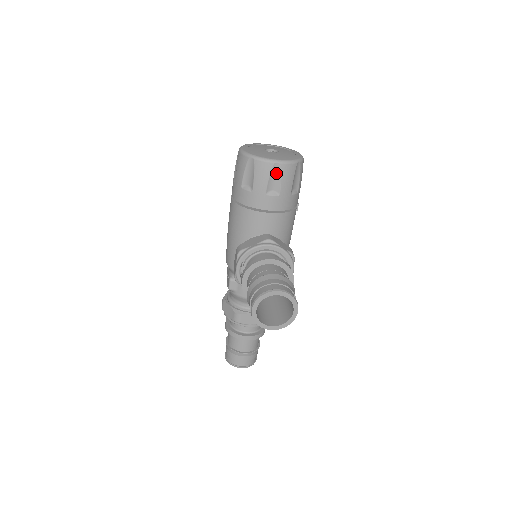
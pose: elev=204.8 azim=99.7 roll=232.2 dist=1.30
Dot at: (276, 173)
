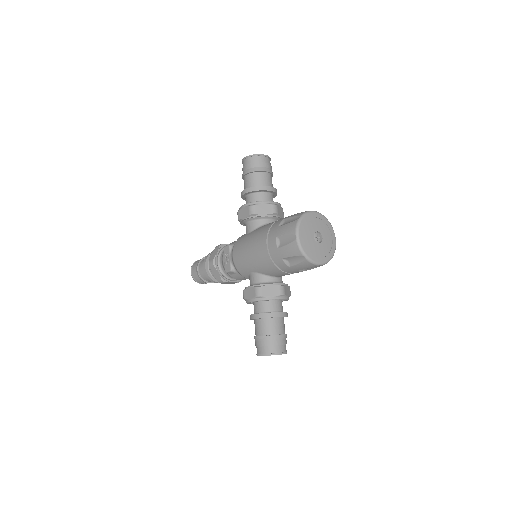
Dot at: (314, 267)
